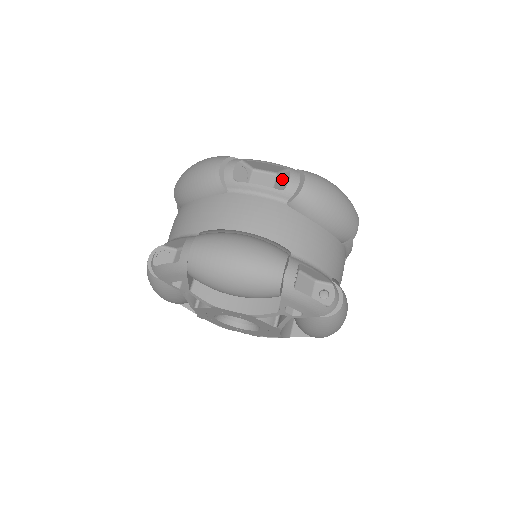
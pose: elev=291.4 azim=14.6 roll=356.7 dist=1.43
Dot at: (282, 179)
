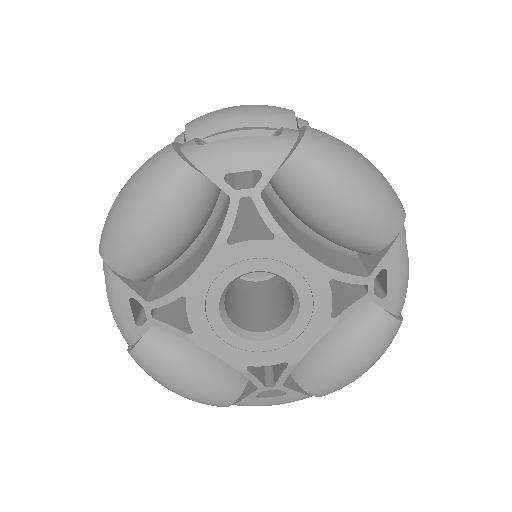
Dot at: occluded
